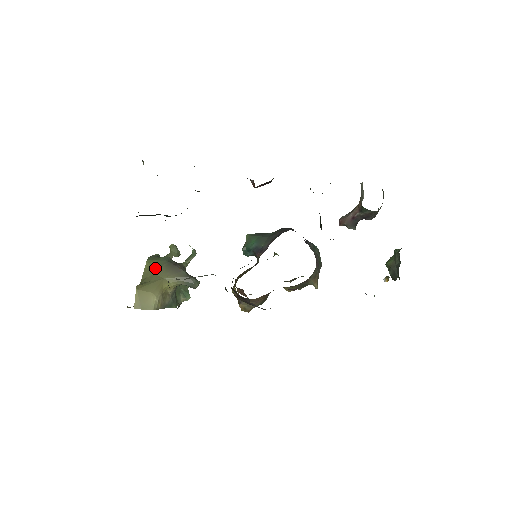
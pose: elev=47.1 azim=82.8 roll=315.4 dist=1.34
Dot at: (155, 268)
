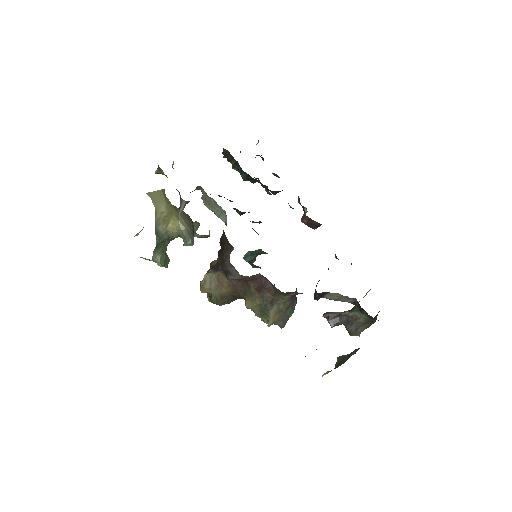
Dot at: occluded
